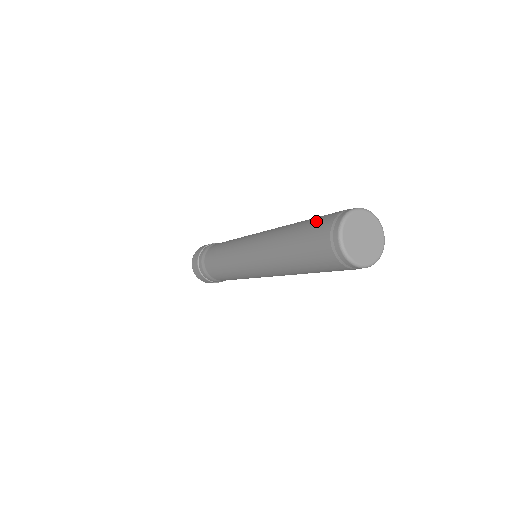
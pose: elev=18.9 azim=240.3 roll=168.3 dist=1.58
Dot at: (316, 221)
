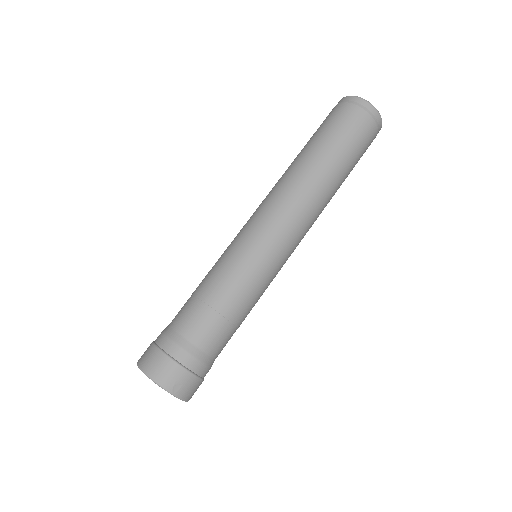
Dot at: (320, 125)
